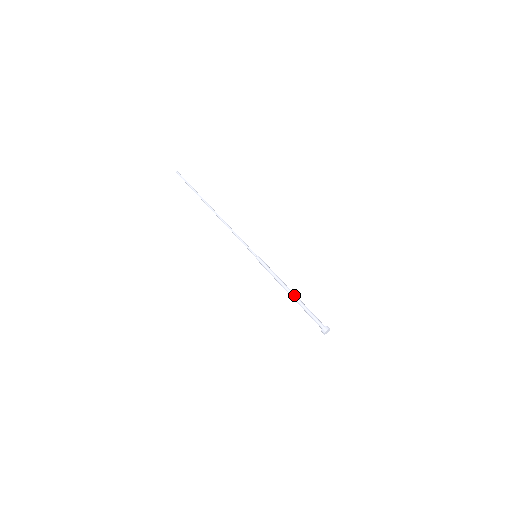
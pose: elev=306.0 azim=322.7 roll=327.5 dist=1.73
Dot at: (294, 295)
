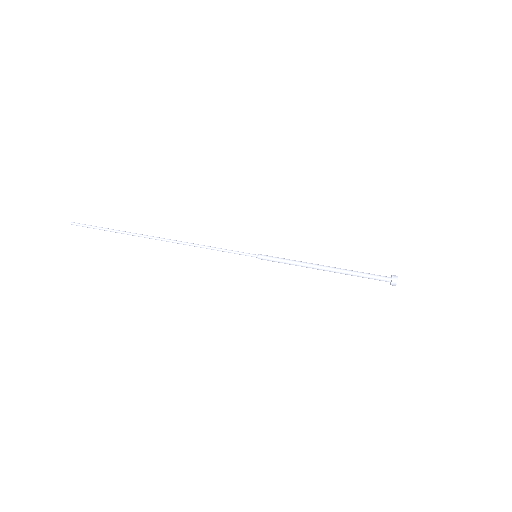
Dot at: (333, 270)
